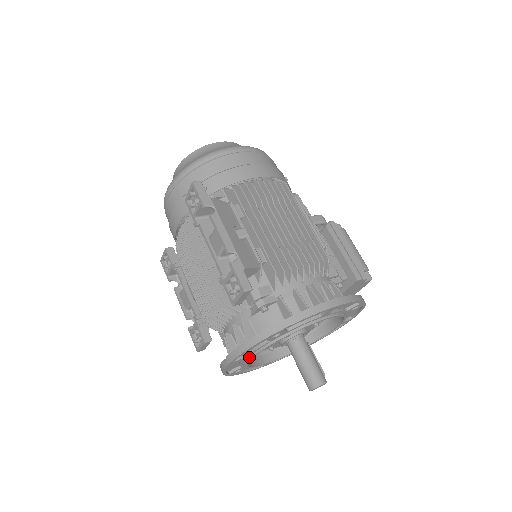
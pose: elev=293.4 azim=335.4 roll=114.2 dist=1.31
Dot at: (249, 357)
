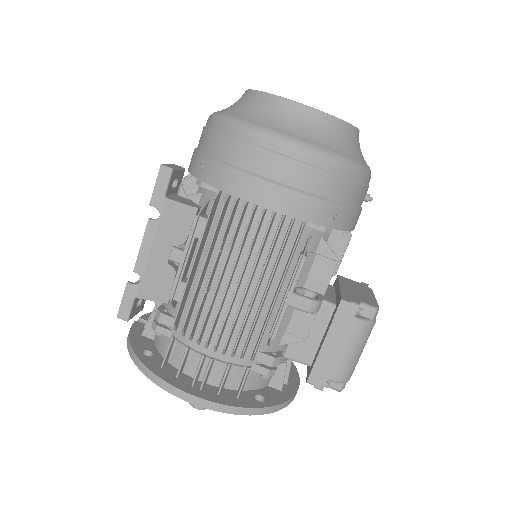
Dot at: occluded
